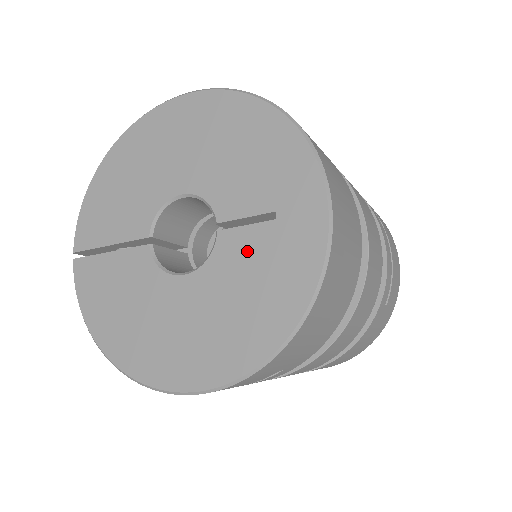
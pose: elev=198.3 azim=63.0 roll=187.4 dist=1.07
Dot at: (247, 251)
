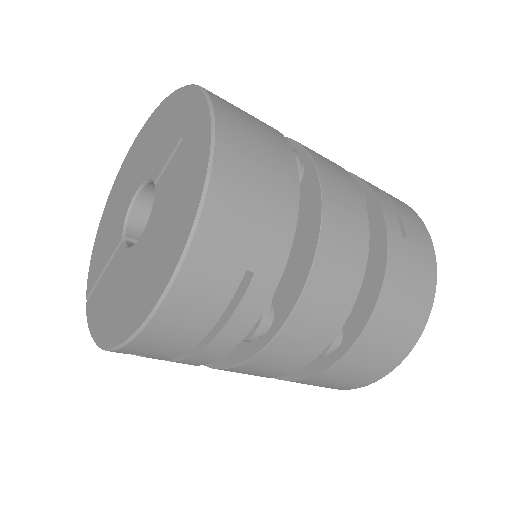
Dot at: (171, 176)
